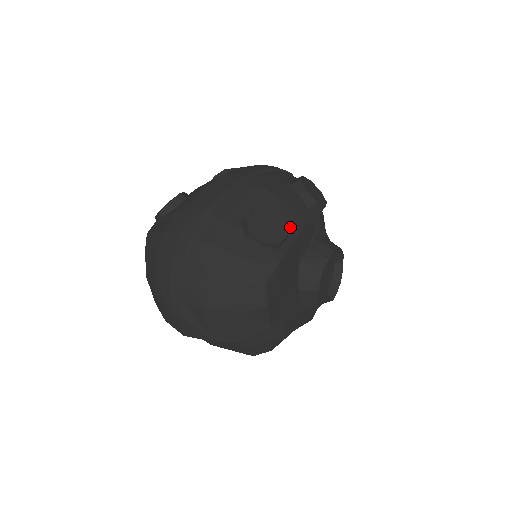
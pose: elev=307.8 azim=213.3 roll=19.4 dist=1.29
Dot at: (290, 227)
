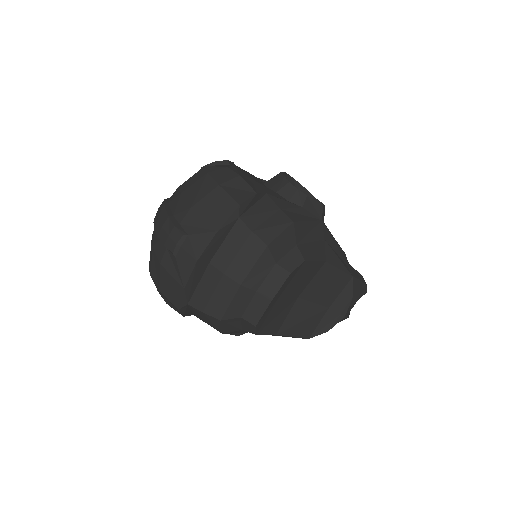
Dot at: occluded
